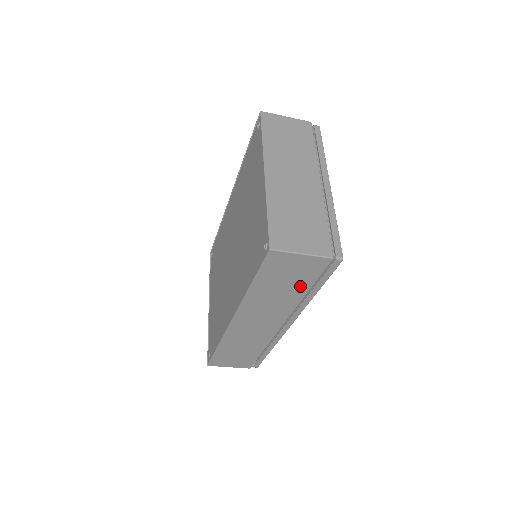
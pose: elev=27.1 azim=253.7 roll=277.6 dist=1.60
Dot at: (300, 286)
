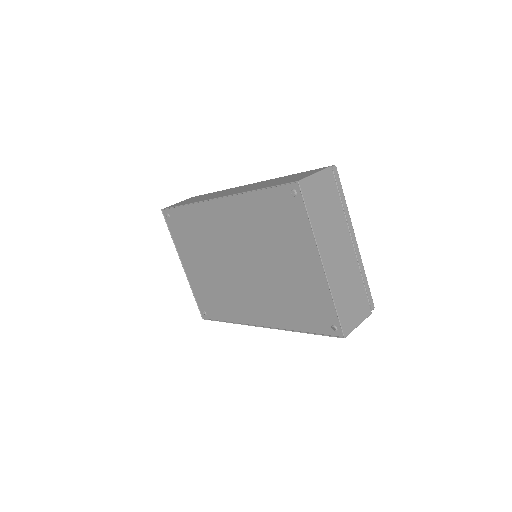
Dot at: occluded
